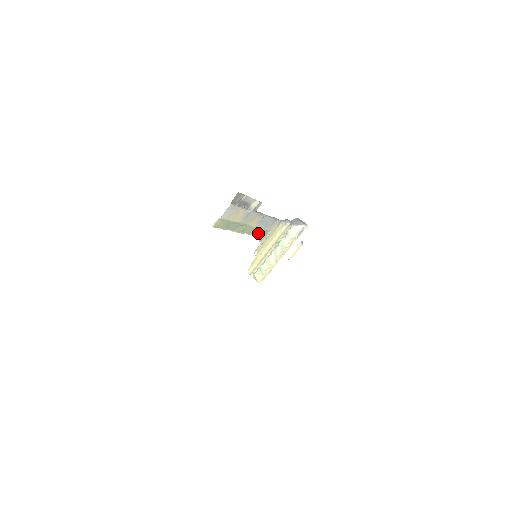
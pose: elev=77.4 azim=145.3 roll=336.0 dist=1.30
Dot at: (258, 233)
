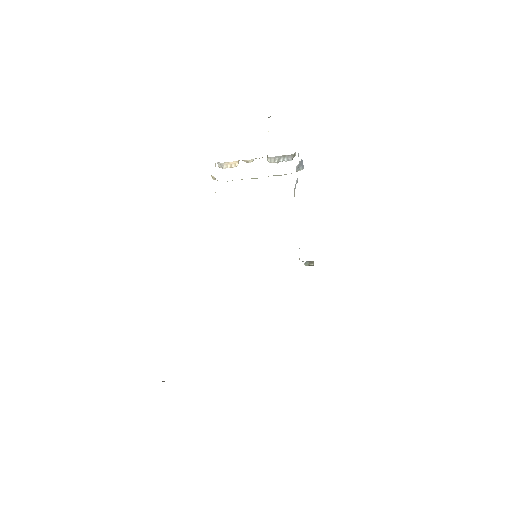
Dot at: occluded
